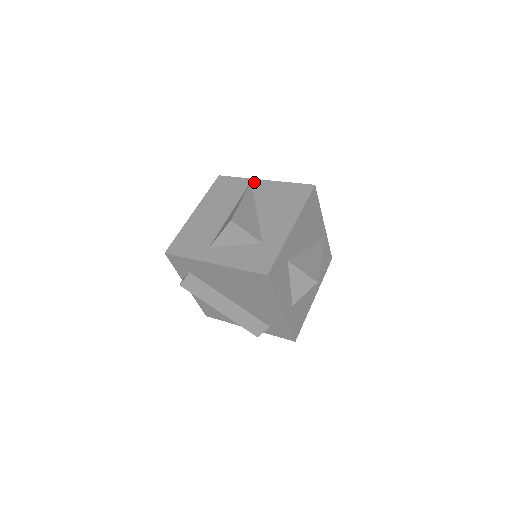
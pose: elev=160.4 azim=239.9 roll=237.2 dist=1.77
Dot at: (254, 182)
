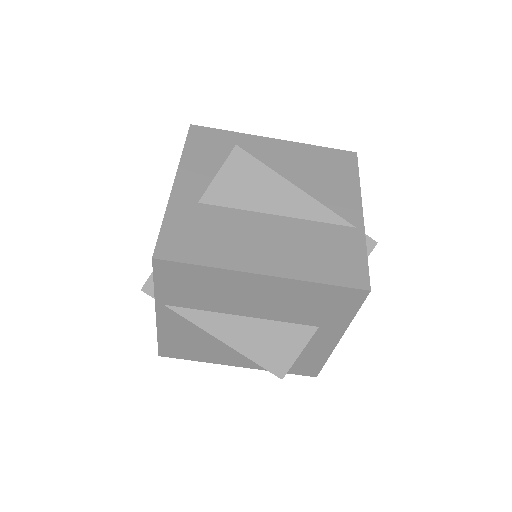
Dot at: occluded
